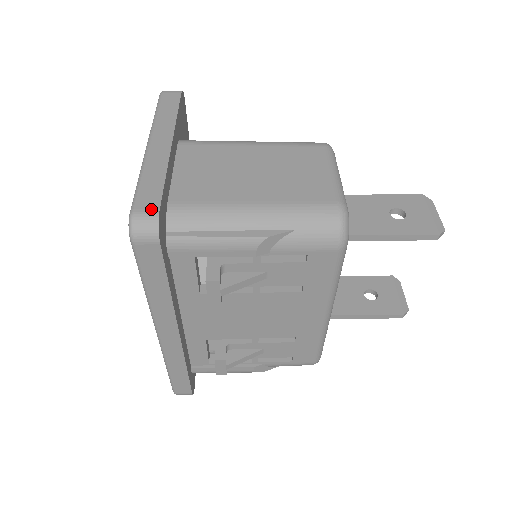
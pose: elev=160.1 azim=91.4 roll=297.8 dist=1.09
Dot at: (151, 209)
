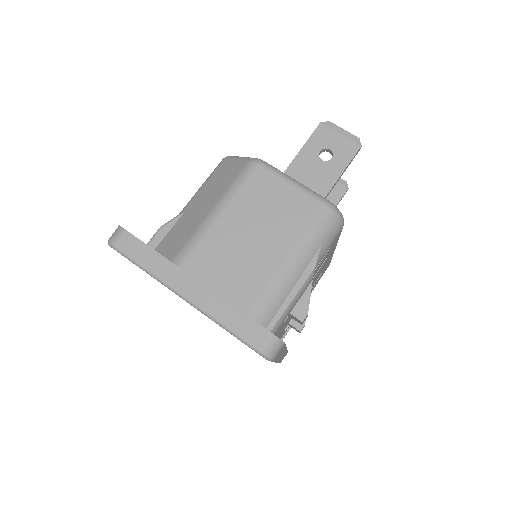
Dot at: (265, 337)
